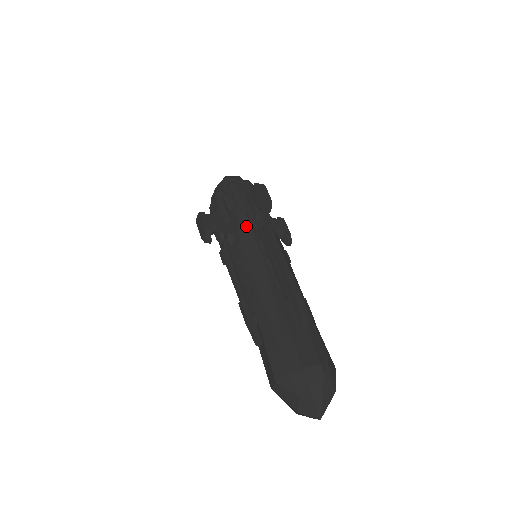
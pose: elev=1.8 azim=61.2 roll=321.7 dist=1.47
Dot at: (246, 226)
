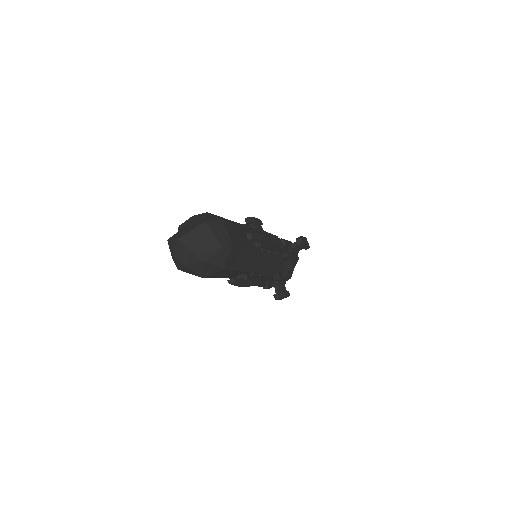
Dot at: occluded
